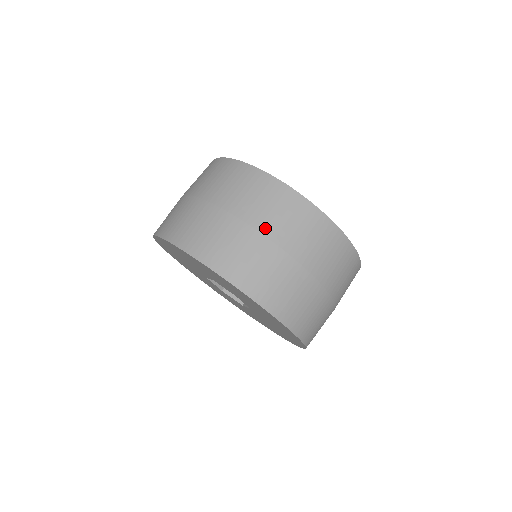
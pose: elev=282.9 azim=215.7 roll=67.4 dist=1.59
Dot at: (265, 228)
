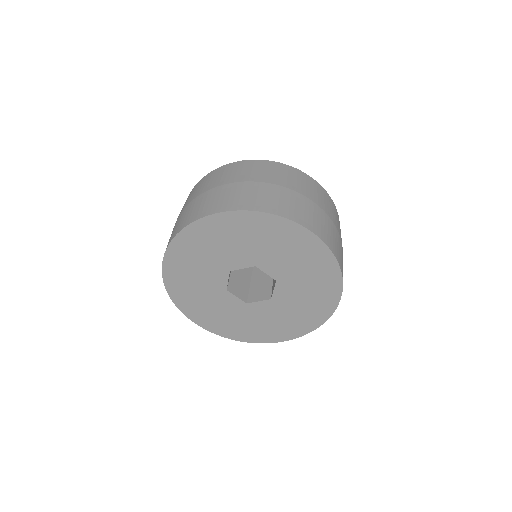
Dot at: (328, 212)
